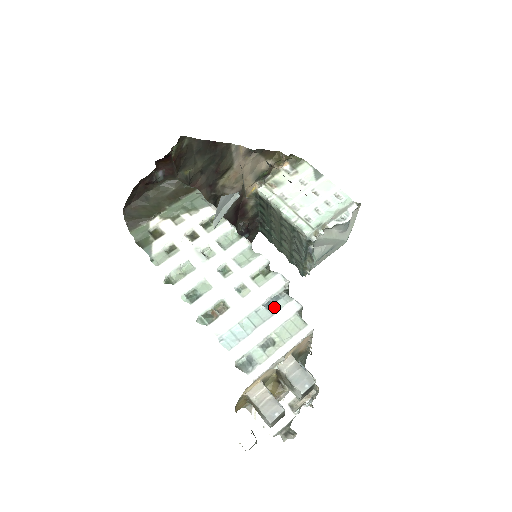
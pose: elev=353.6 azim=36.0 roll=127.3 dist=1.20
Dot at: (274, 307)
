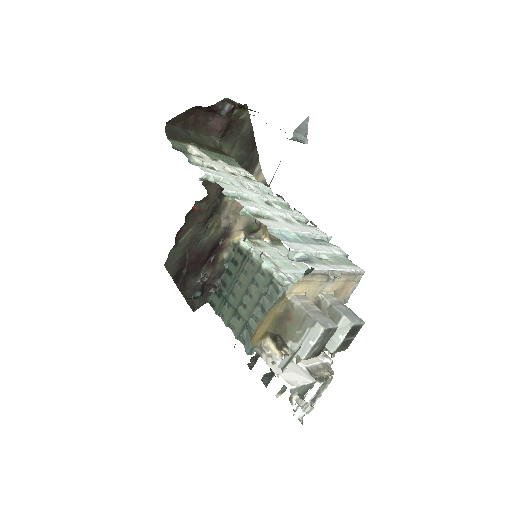
Dot at: (321, 243)
